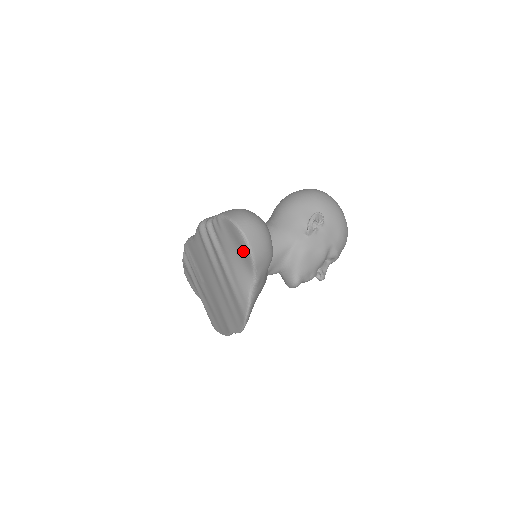
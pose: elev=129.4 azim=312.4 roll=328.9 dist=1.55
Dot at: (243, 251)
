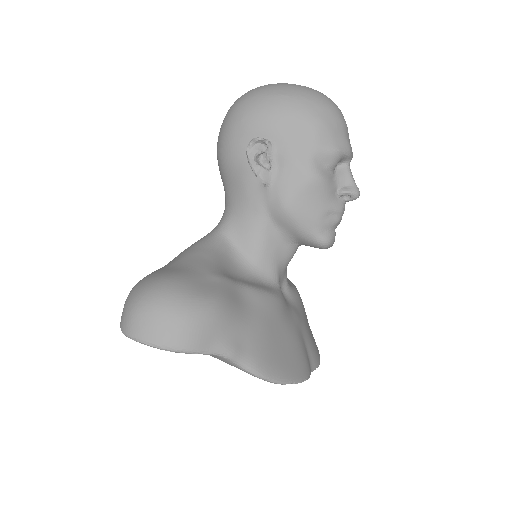
Dot at: occluded
